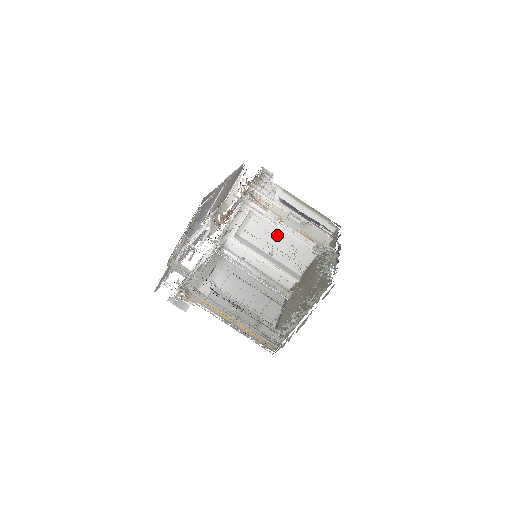
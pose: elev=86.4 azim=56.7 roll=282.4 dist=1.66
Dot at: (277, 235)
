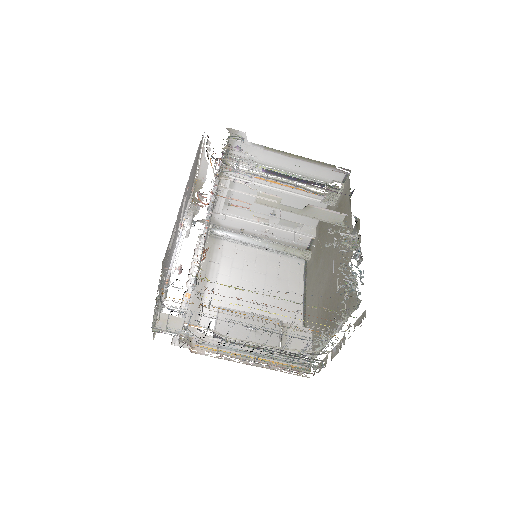
Dot at: (273, 194)
